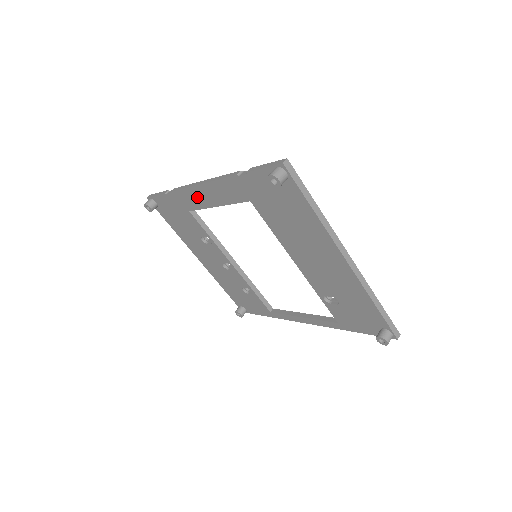
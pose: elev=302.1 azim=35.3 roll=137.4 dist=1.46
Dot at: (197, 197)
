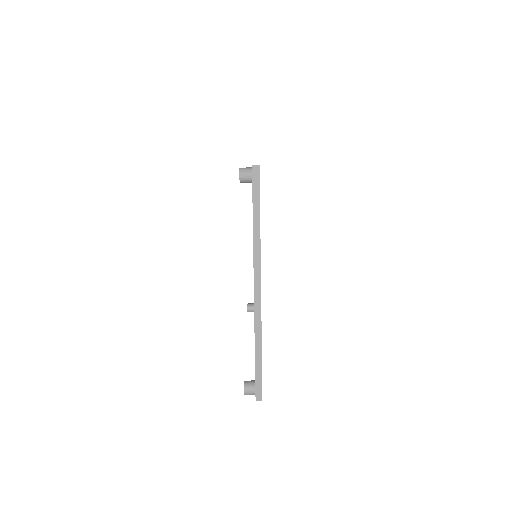
Dot at: occluded
